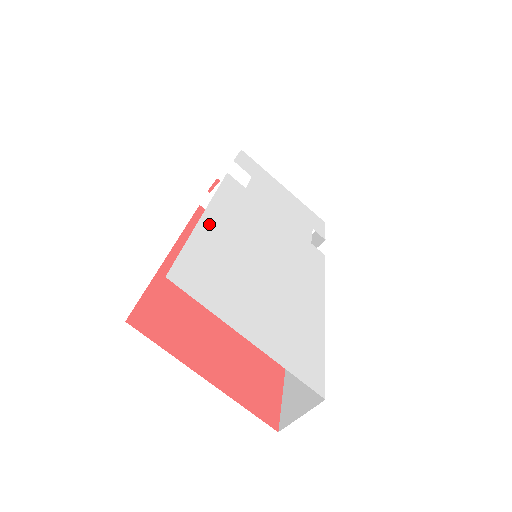
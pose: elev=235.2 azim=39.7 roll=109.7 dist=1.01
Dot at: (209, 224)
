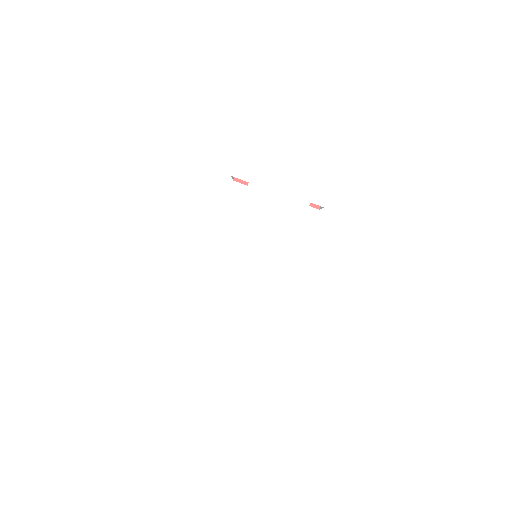
Dot at: (204, 281)
